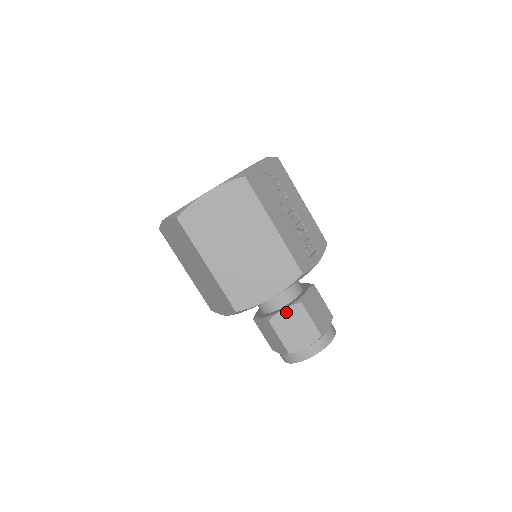
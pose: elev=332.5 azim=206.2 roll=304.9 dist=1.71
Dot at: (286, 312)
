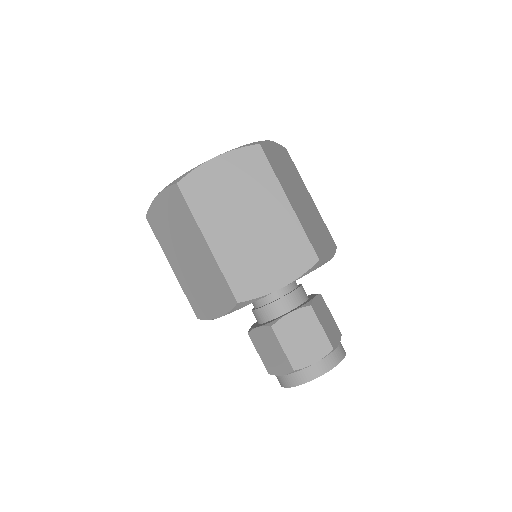
Dot at: (317, 300)
